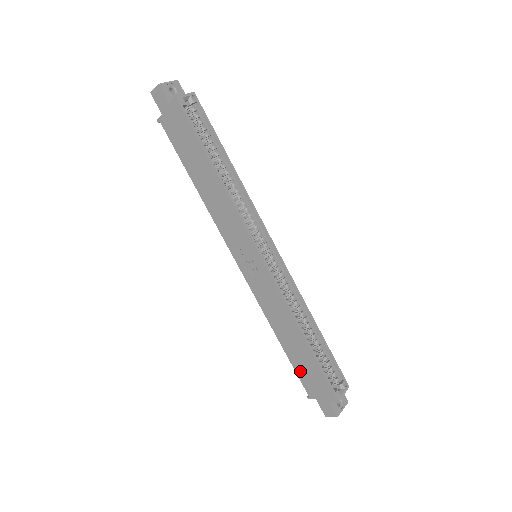
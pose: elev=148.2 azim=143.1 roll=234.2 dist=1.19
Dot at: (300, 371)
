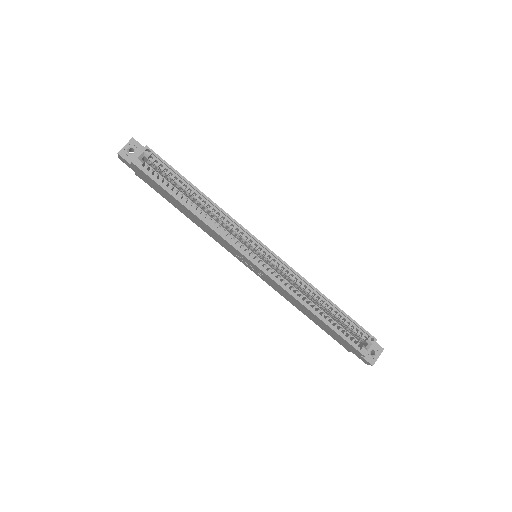
Dot at: (330, 334)
